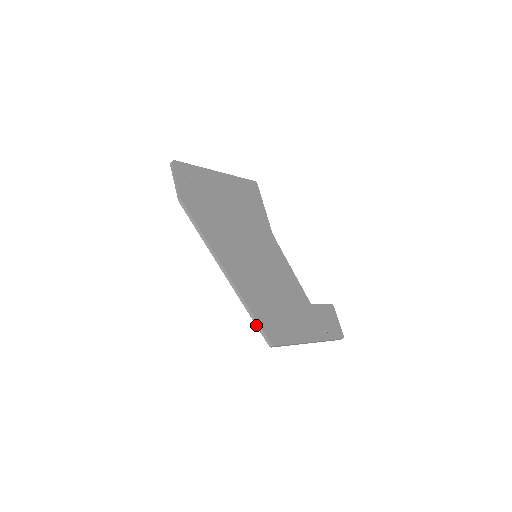
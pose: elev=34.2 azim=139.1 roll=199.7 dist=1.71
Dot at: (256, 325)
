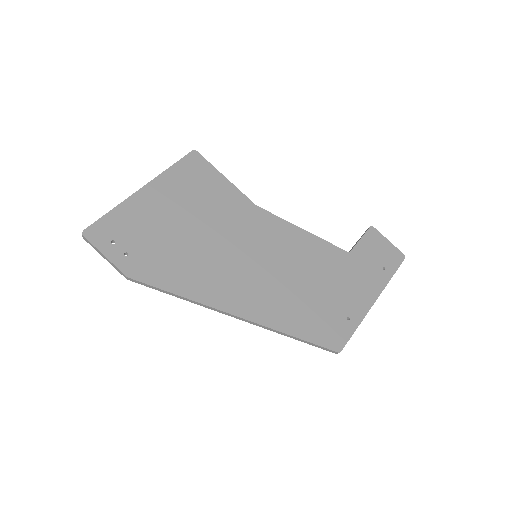
Dot at: occluded
